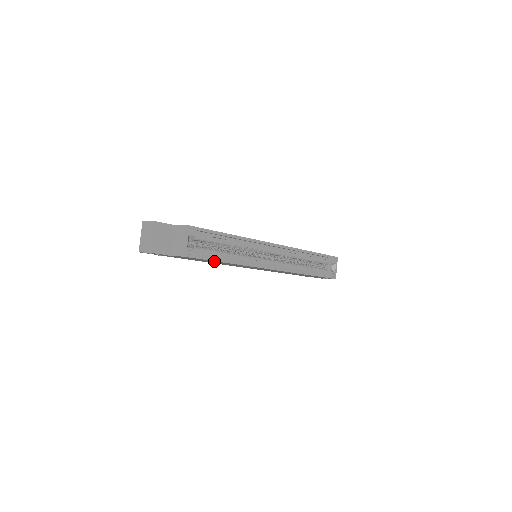
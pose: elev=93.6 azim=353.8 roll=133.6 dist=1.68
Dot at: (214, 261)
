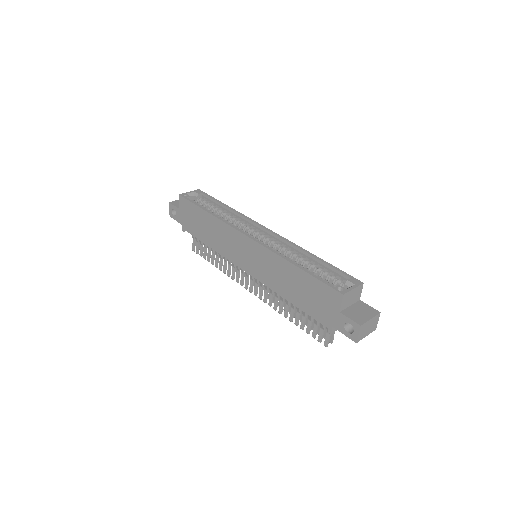
Dot at: (200, 211)
